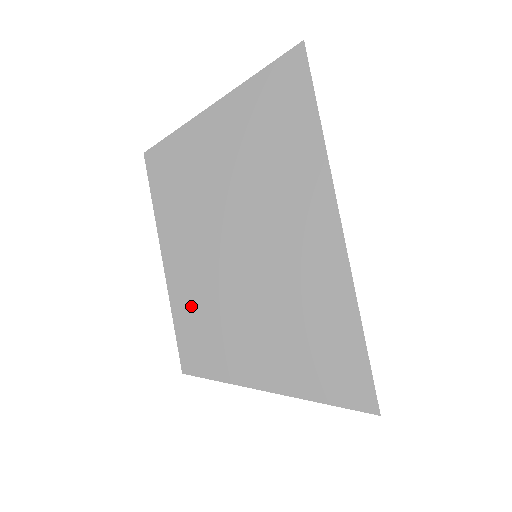
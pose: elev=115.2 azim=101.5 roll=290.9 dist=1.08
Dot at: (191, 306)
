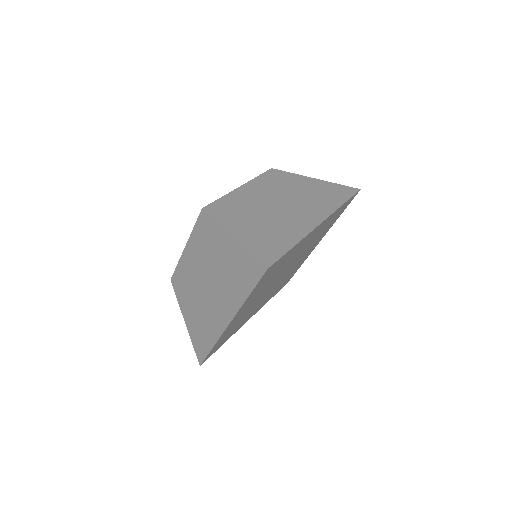
Dot at: (234, 200)
